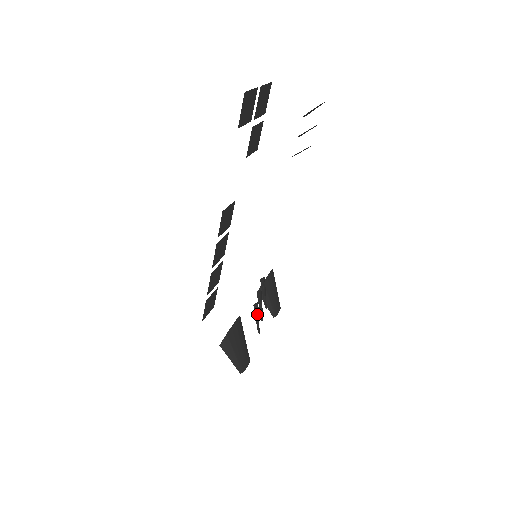
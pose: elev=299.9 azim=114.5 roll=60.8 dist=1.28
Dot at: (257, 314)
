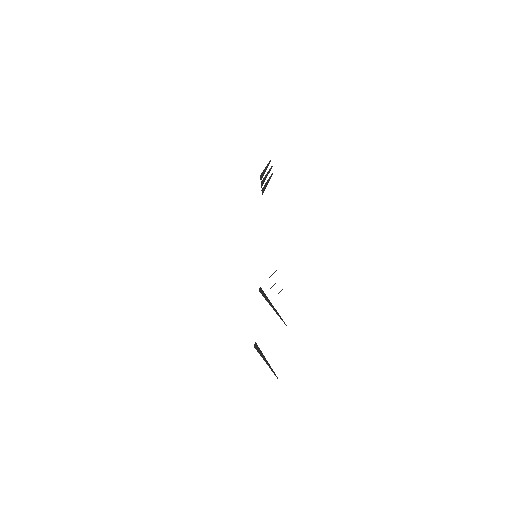
Dot at: occluded
